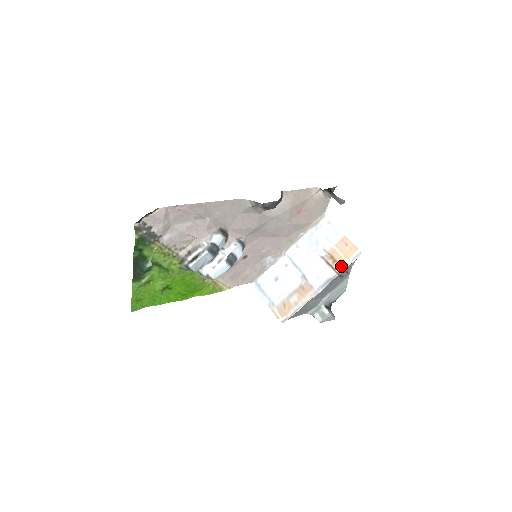
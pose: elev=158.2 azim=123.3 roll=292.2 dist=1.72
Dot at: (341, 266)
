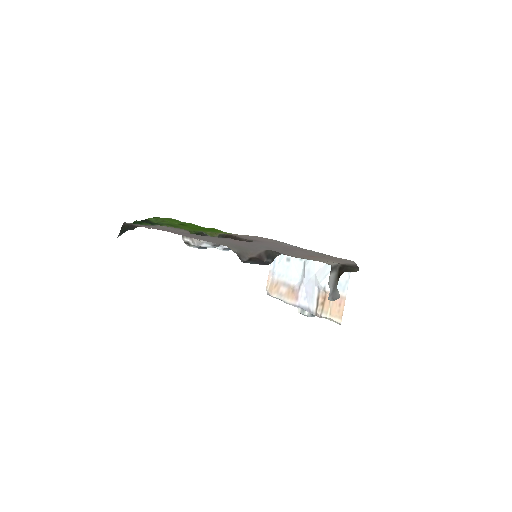
Dot at: (321, 314)
